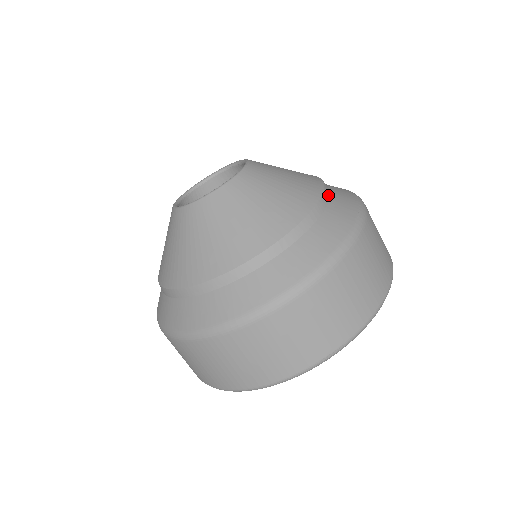
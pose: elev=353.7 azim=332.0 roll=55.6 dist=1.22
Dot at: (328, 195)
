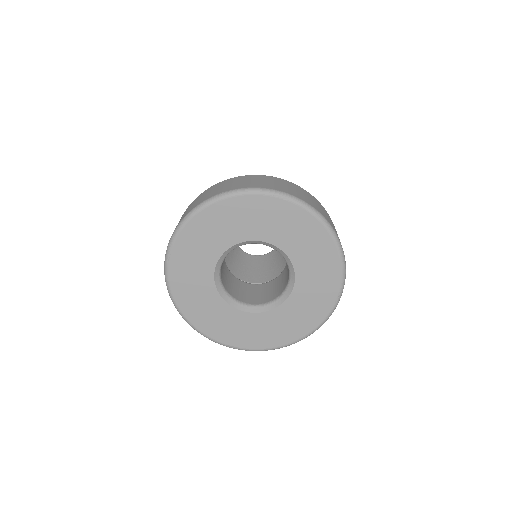
Dot at: occluded
